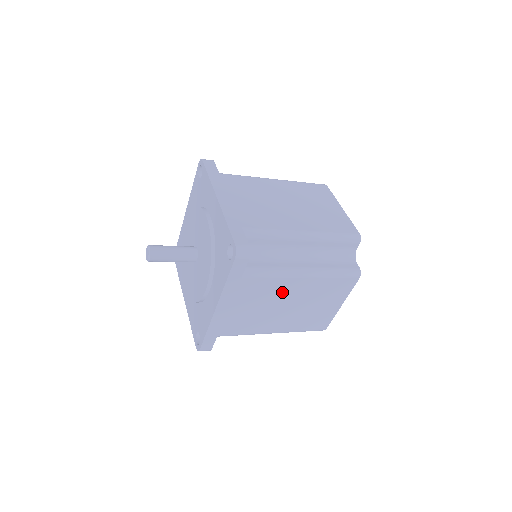
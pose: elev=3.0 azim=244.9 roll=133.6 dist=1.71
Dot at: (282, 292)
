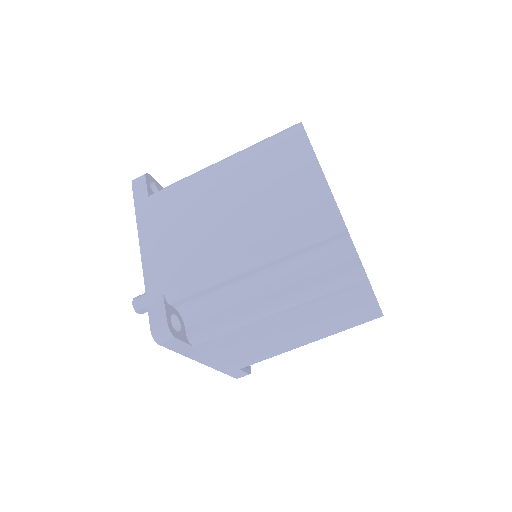
Dot at: (209, 193)
